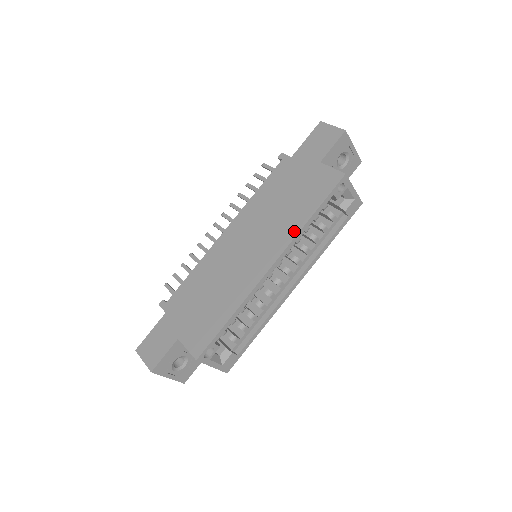
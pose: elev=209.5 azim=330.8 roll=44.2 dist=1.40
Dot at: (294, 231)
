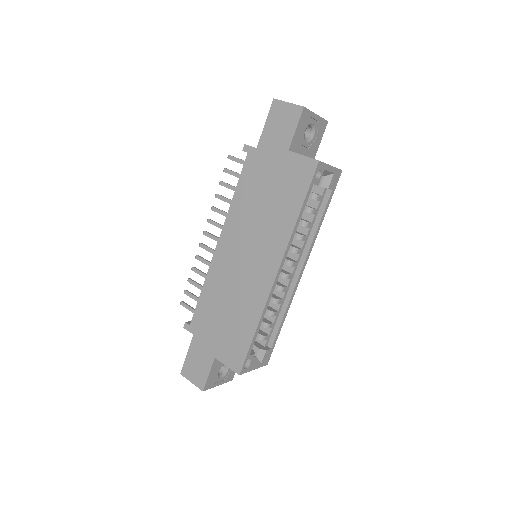
Dot at: (287, 234)
